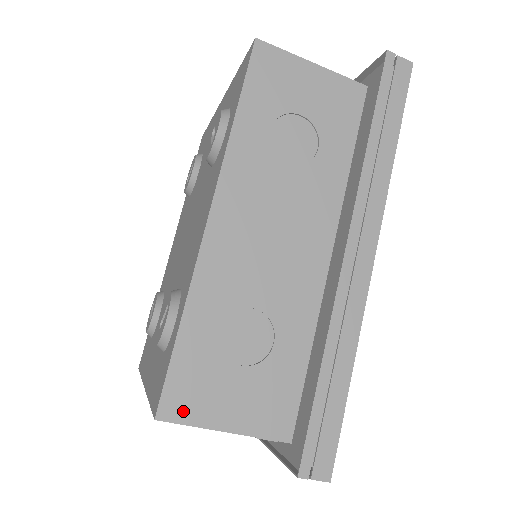
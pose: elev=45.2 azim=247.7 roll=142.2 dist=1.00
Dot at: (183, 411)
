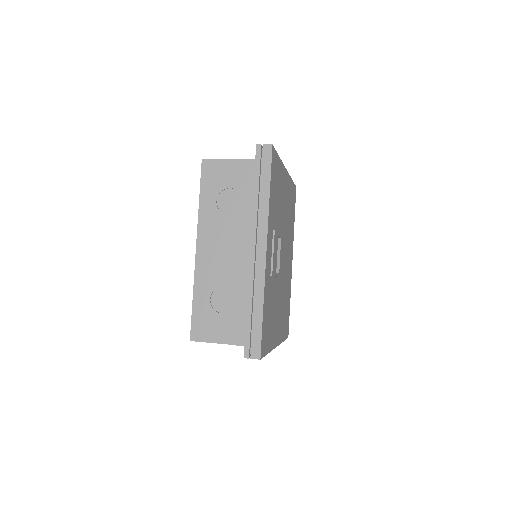
Dot at: (201, 336)
